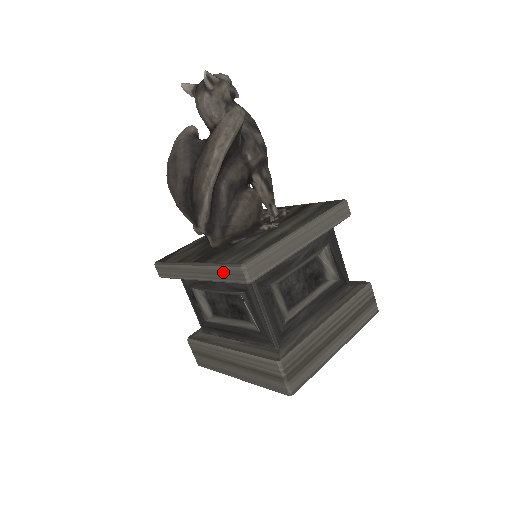
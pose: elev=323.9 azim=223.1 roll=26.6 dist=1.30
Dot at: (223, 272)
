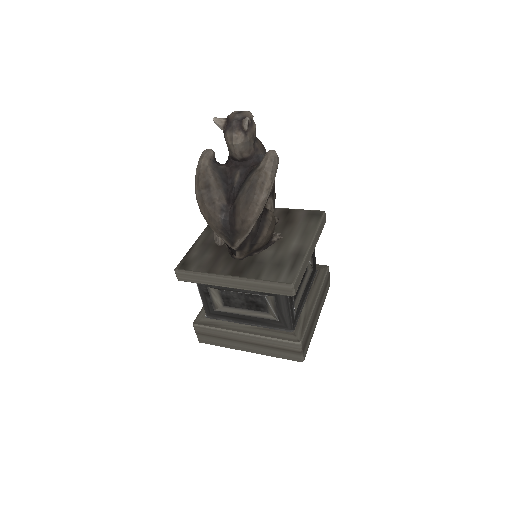
Dot at: (268, 287)
